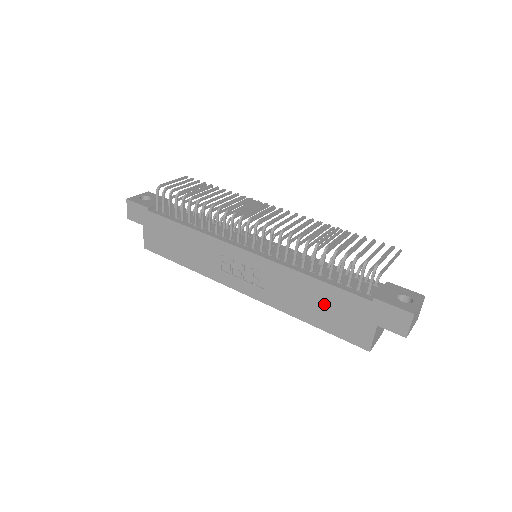
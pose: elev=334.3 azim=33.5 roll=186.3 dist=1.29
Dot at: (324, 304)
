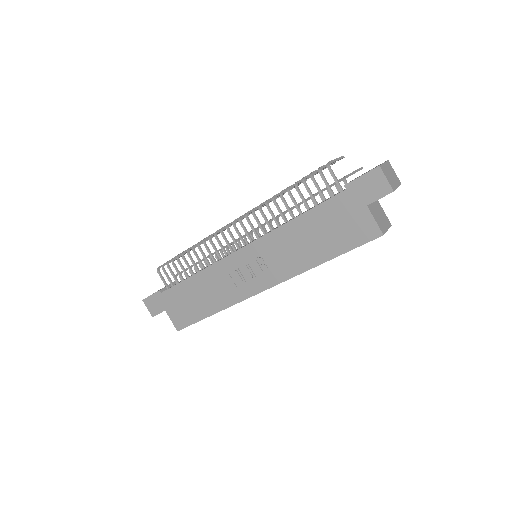
Dot at: (320, 231)
